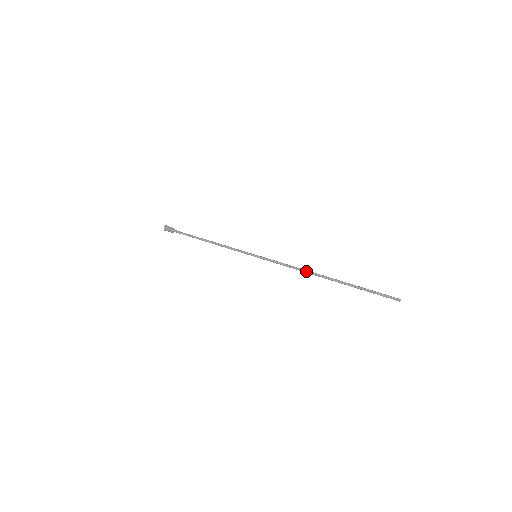
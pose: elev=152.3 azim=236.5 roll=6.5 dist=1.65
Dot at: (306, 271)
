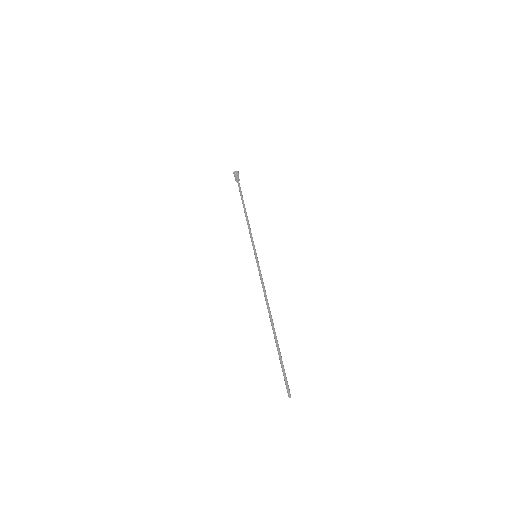
Dot at: occluded
